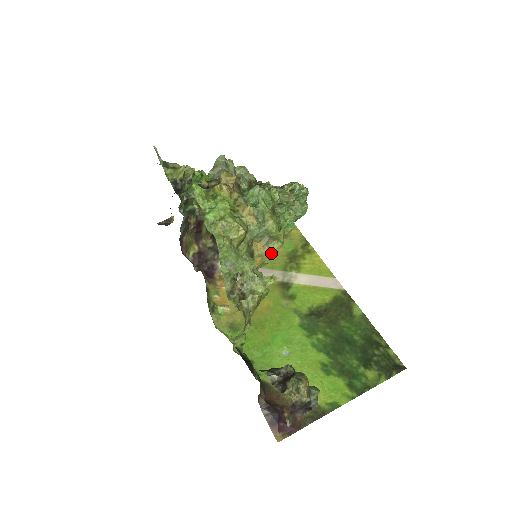
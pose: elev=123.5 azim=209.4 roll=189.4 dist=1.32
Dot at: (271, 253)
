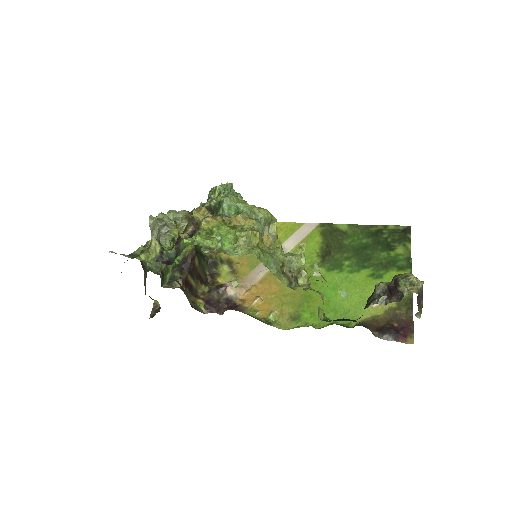
Dot at: (274, 237)
